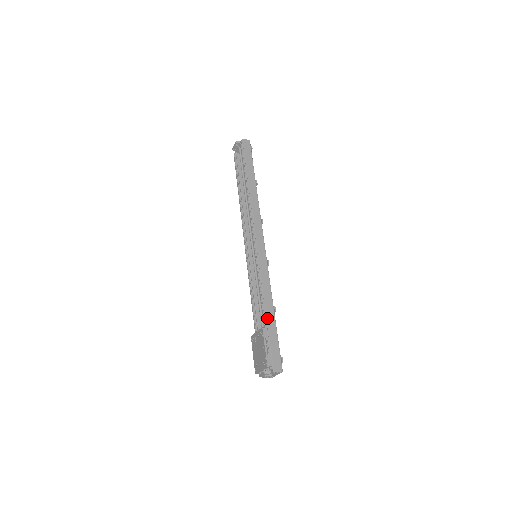
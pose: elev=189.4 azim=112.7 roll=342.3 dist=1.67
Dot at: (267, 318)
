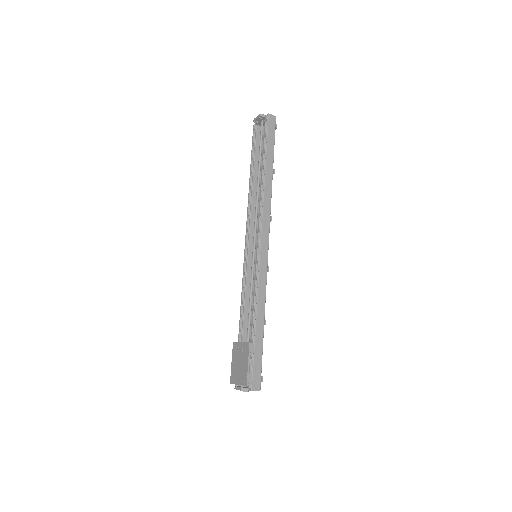
Dot at: (256, 332)
